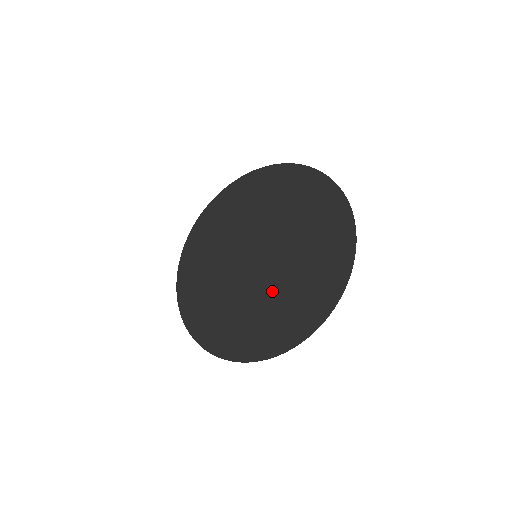
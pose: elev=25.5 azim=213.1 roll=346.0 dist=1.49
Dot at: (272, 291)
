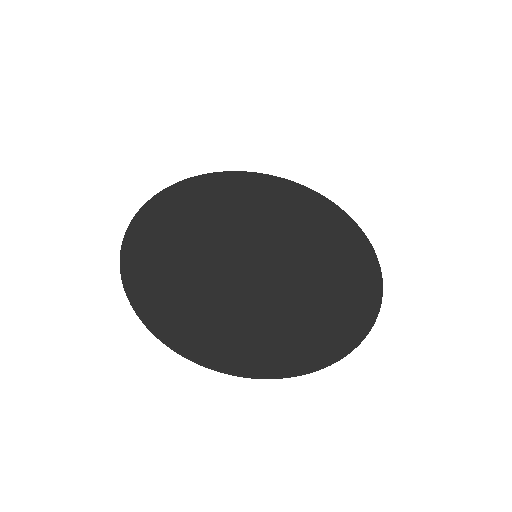
Dot at: (308, 281)
